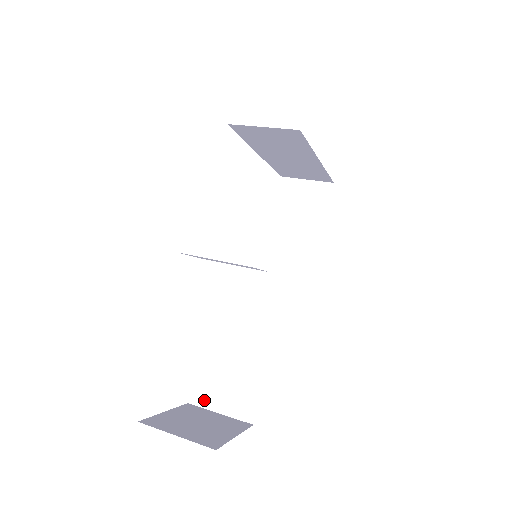
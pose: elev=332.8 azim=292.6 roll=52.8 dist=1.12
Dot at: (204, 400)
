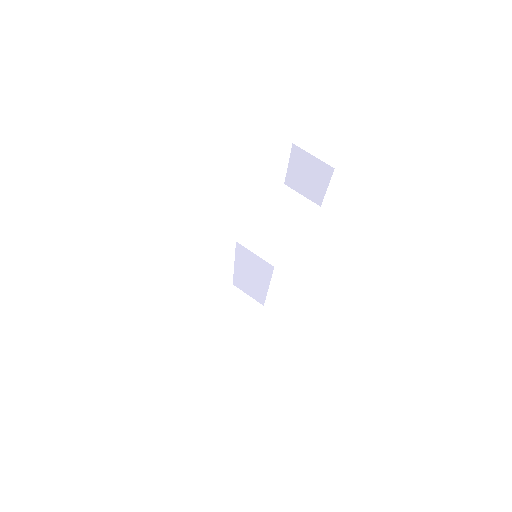
Dot at: (240, 288)
